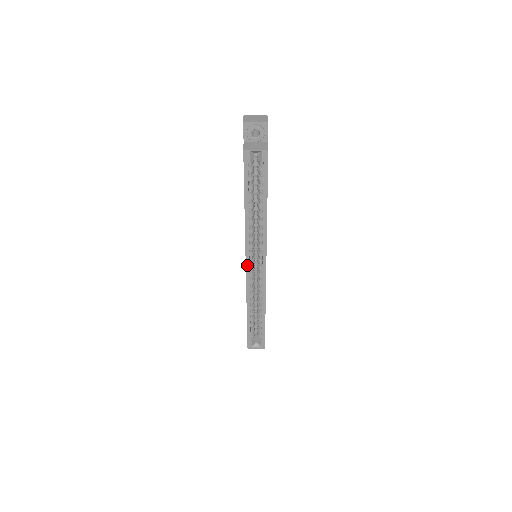
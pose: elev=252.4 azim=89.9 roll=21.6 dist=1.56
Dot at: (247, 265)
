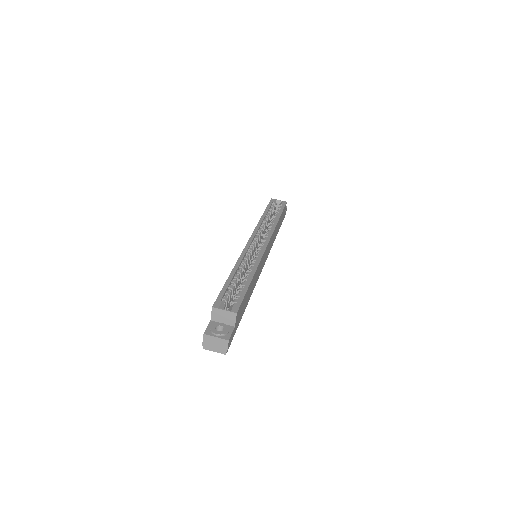
Dot at: (250, 240)
